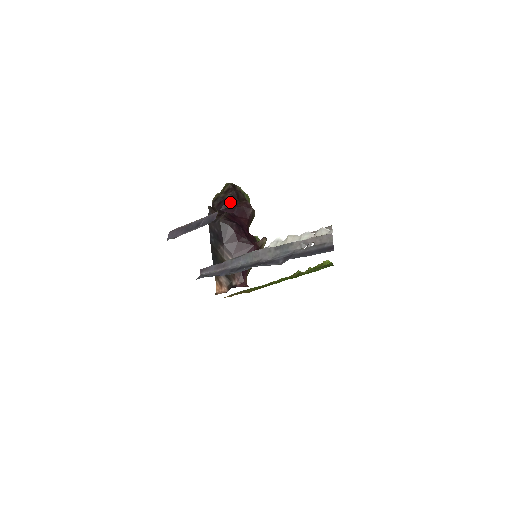
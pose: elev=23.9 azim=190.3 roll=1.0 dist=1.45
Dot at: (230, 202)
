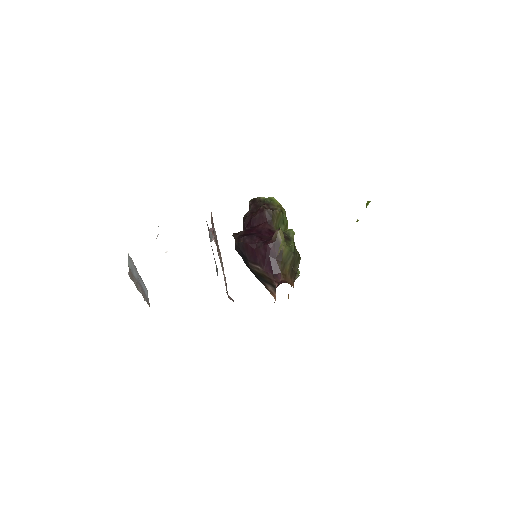
Dot at: (248, 218)
